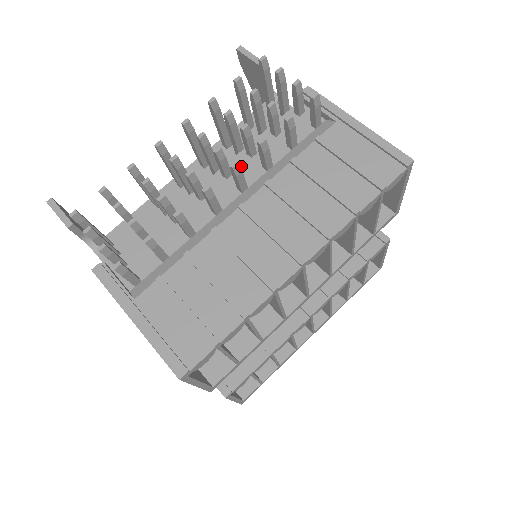
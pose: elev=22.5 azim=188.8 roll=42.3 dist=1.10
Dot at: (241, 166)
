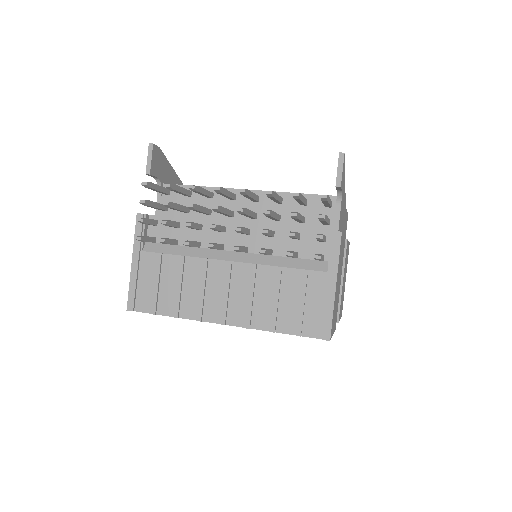
Dot at: (259, 235)
